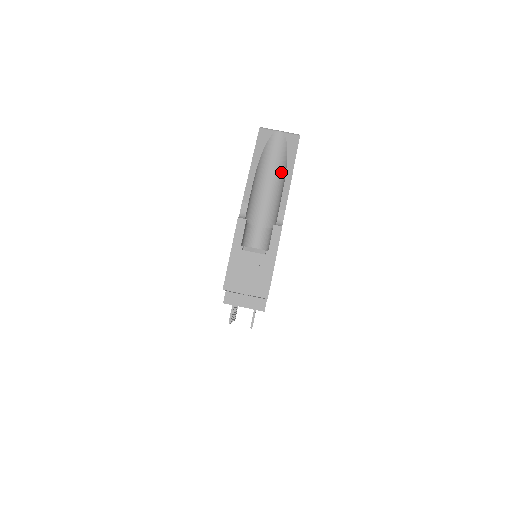
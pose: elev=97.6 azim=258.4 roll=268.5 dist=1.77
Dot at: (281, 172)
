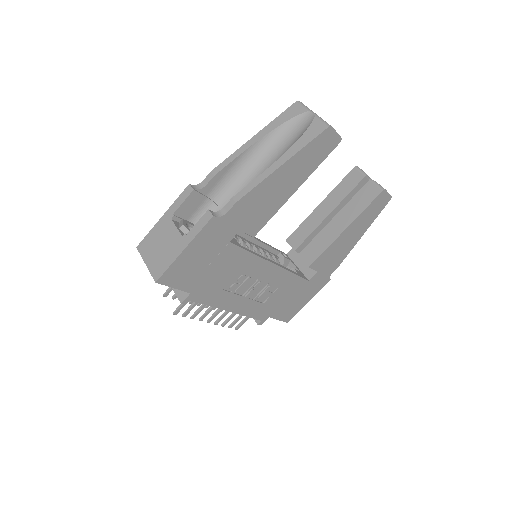
Dot at: occluded
